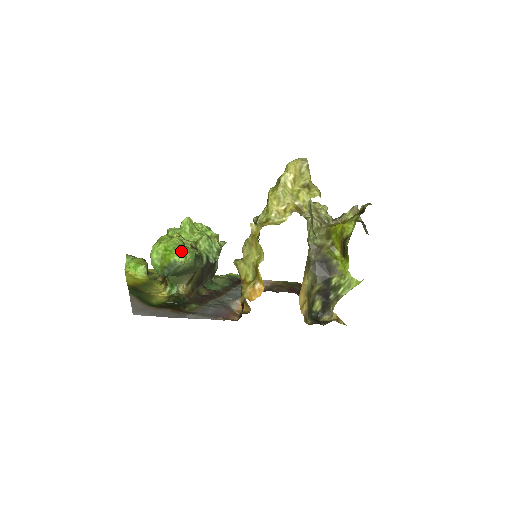
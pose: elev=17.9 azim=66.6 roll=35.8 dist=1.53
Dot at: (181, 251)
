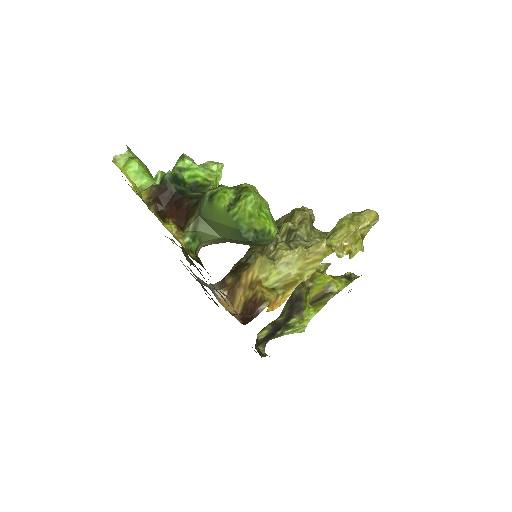
Dot at: (275, 223)
